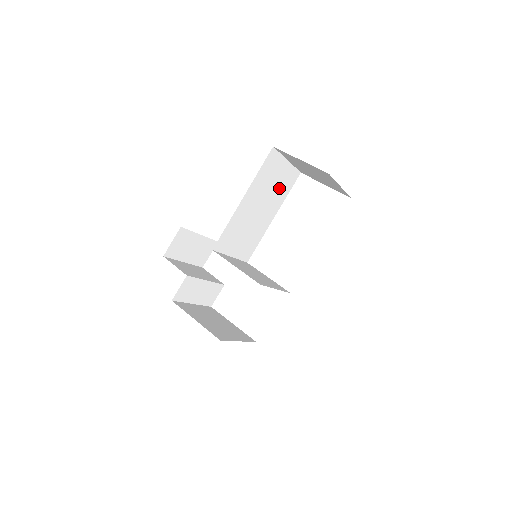
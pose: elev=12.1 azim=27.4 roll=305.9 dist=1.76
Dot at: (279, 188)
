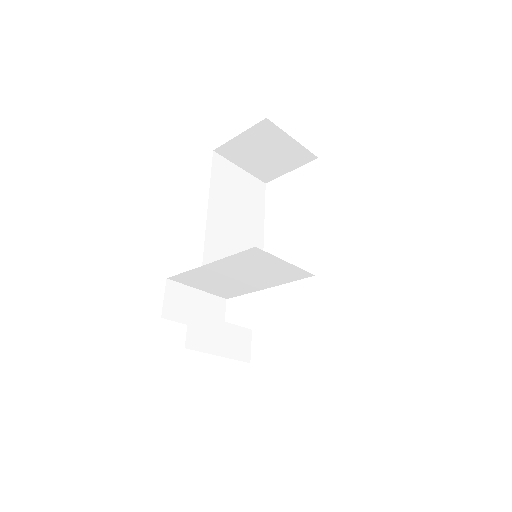
Dot at: (249, 198)
